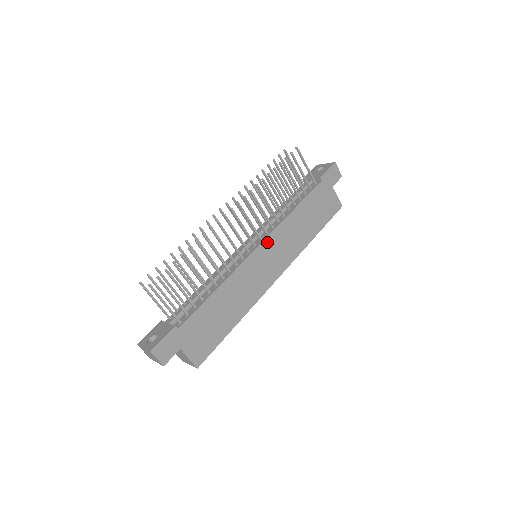
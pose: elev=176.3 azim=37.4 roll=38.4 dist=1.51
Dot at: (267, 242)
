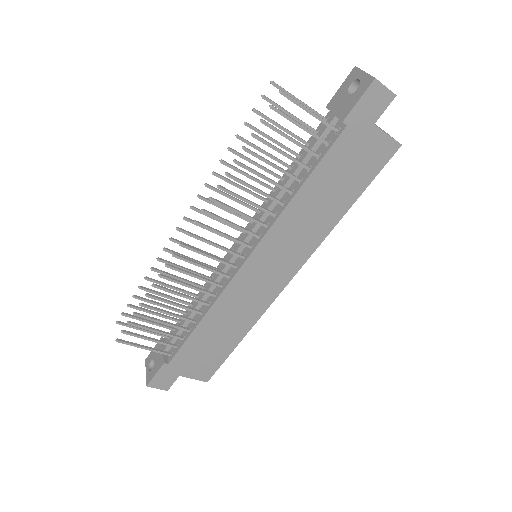
Dot at: (259, 251)
